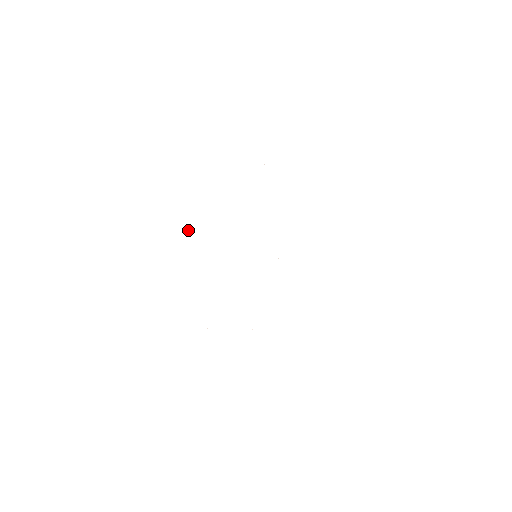
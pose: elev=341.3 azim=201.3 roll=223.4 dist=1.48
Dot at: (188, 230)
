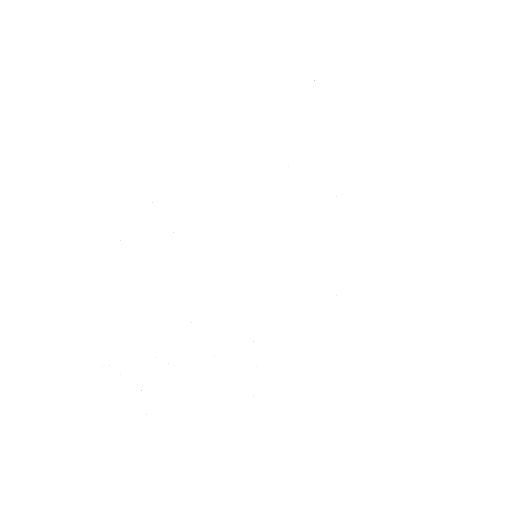
Dot at: occluded
